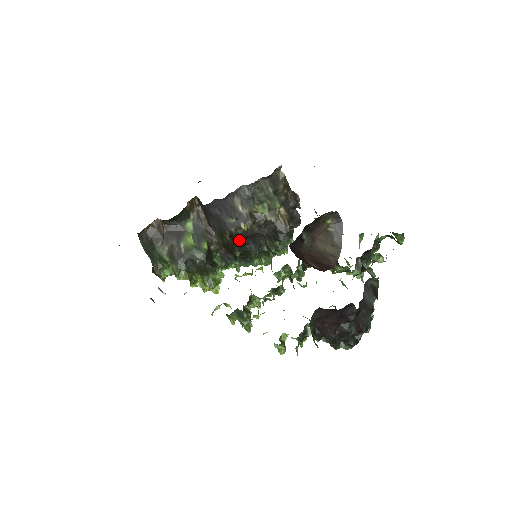
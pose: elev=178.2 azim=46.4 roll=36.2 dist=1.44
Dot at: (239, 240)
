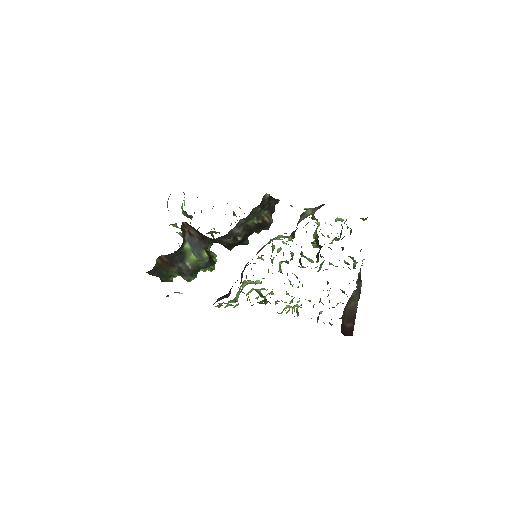
Dot at: occluded
